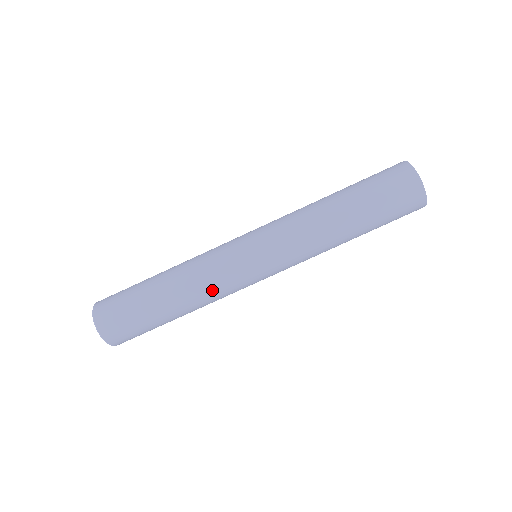
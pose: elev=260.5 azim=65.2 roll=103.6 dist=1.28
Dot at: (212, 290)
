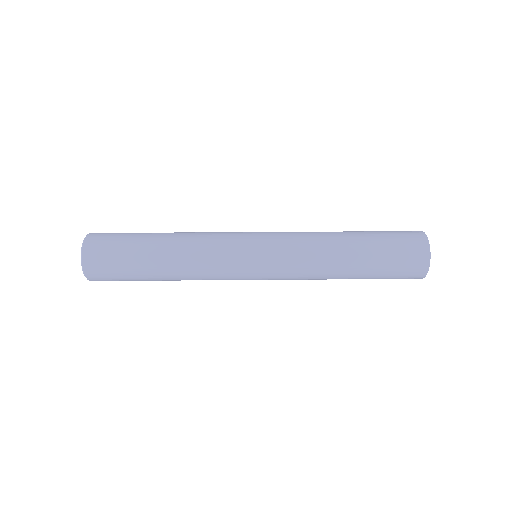
Dot at: (204, 268)
